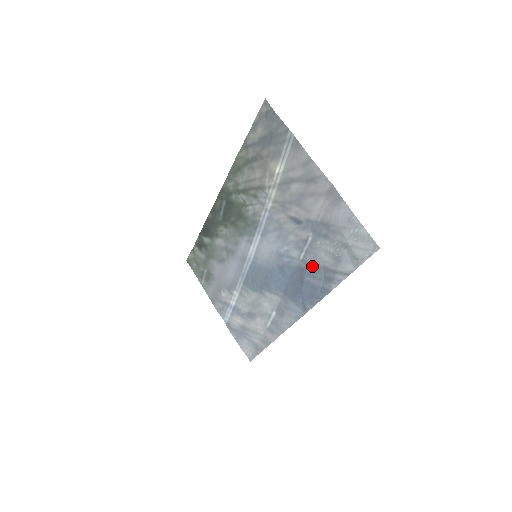
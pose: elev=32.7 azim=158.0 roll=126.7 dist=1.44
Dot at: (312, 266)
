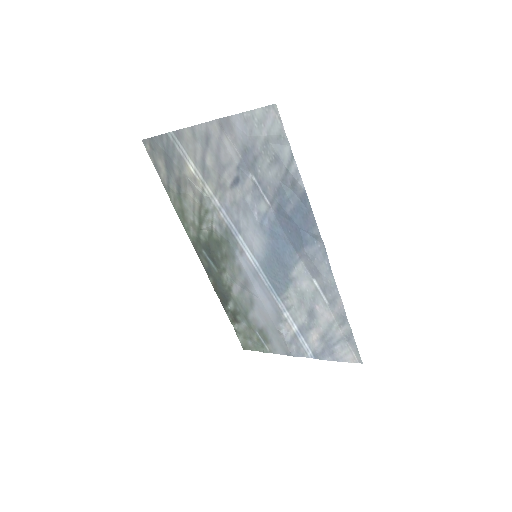
Dot at: (277, 194)
